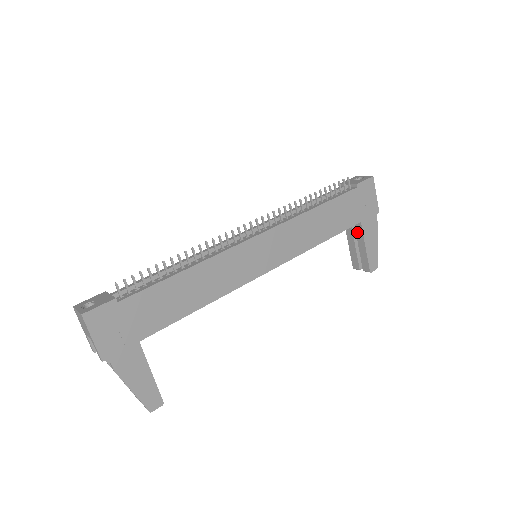
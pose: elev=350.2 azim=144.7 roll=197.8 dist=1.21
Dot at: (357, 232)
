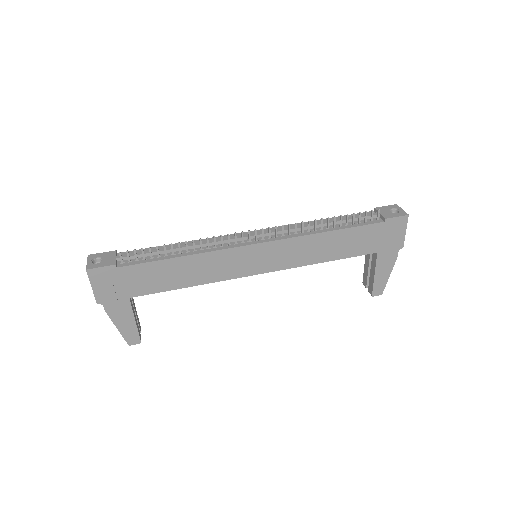
Dot at: (373, 258)
